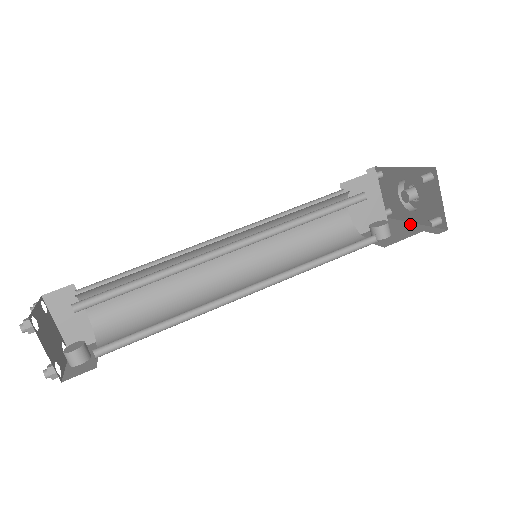
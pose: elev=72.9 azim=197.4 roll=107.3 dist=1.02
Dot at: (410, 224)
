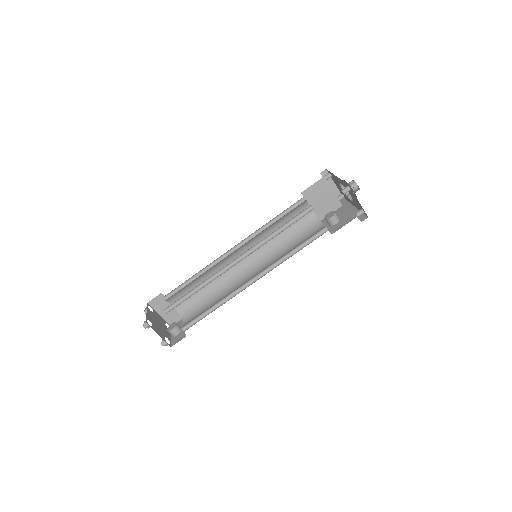
Dot at: (353, 208)
